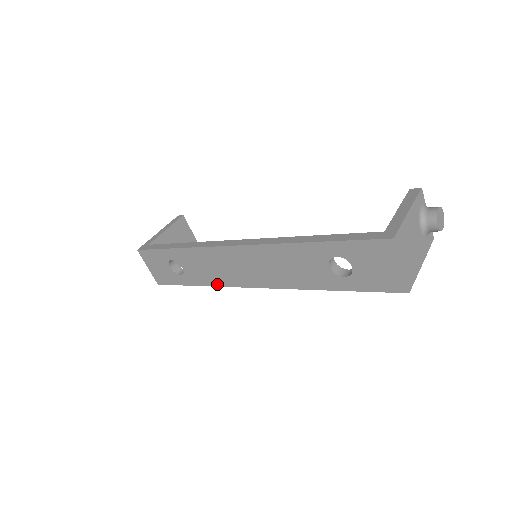
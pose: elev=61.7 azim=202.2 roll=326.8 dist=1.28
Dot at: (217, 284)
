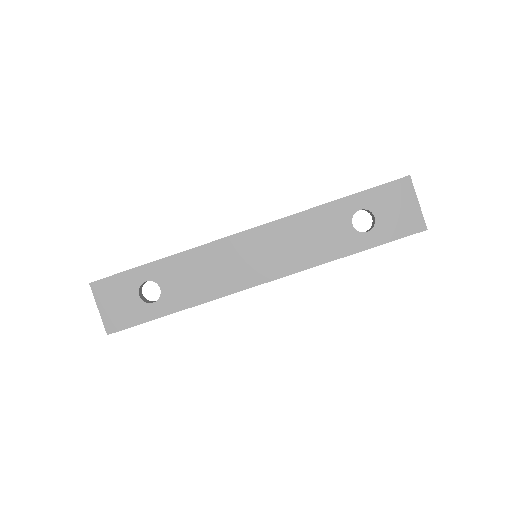
Dot at: (209, 298)
